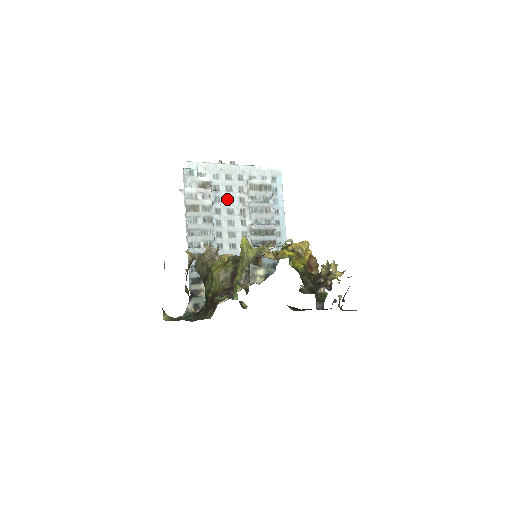
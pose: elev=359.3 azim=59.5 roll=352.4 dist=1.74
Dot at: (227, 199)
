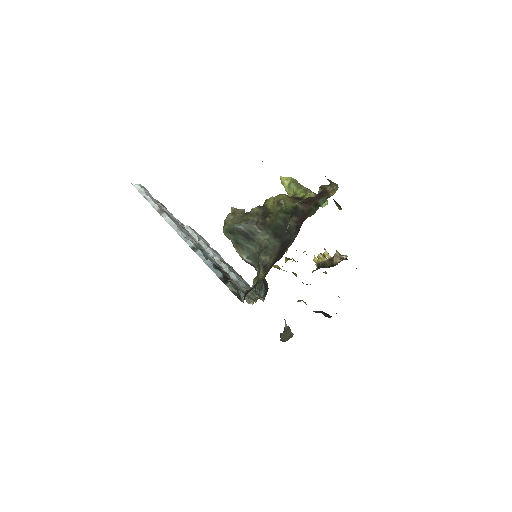
Dot at: occluded
